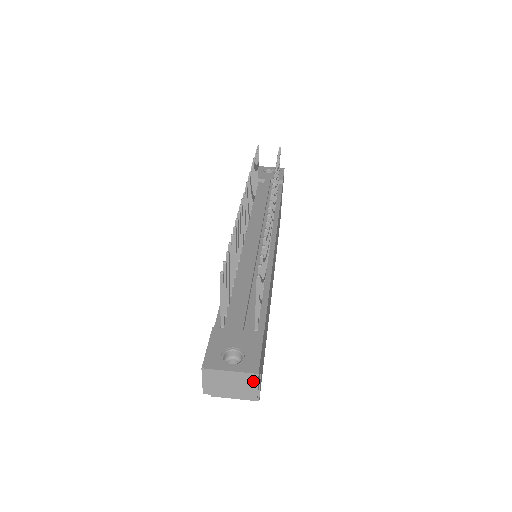
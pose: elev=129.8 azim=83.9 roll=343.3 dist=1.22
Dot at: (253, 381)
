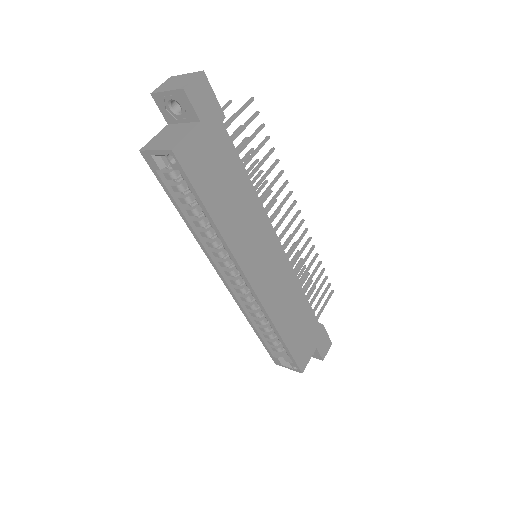
Dot at: (195, 76)
